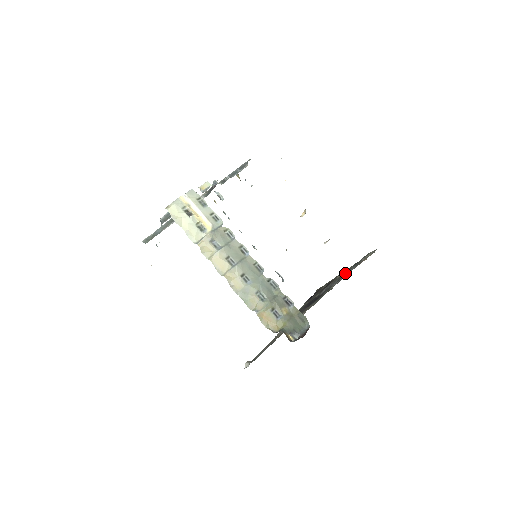
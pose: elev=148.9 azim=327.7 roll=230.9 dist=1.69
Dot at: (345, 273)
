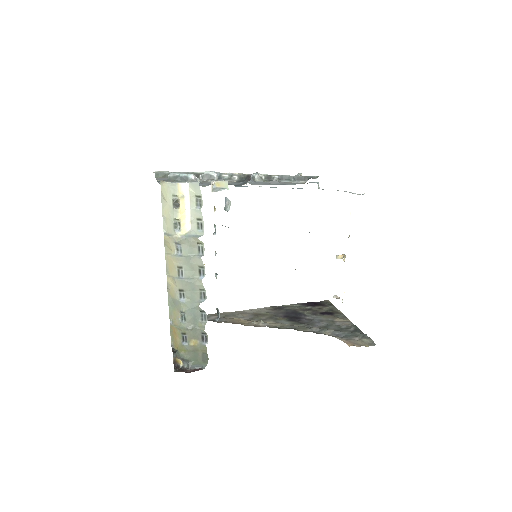
Dot at: (339, 326)
